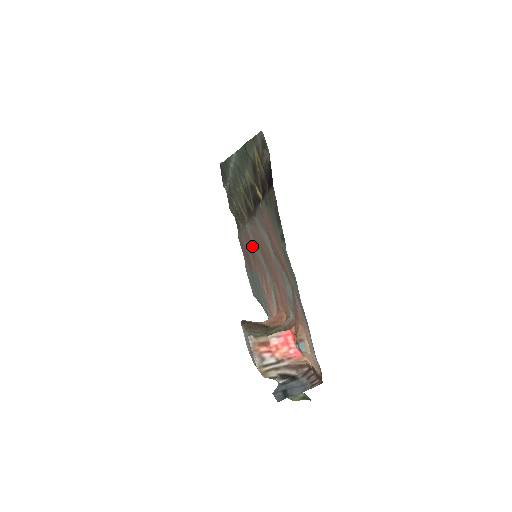
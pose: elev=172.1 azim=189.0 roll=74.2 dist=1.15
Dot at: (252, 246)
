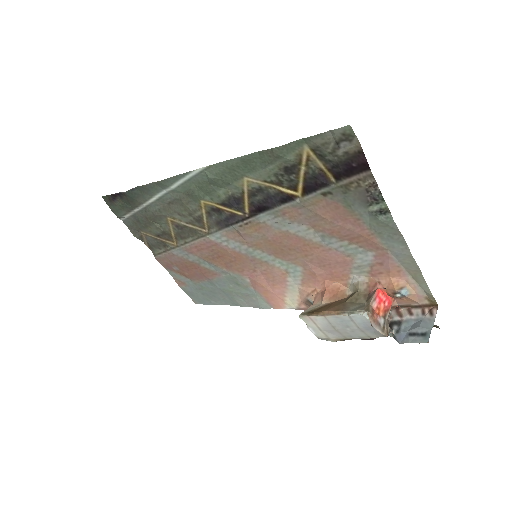
Dot at: (229, 252)
